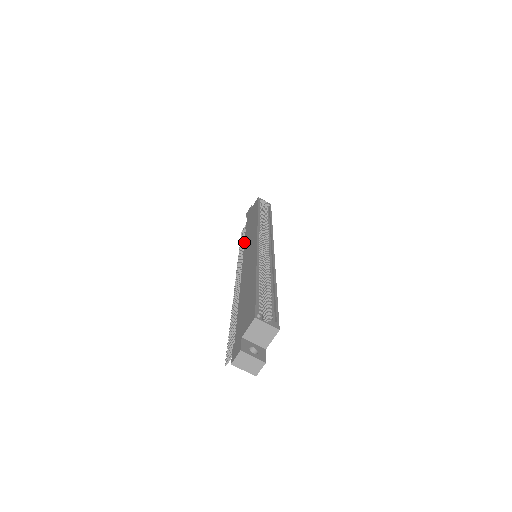
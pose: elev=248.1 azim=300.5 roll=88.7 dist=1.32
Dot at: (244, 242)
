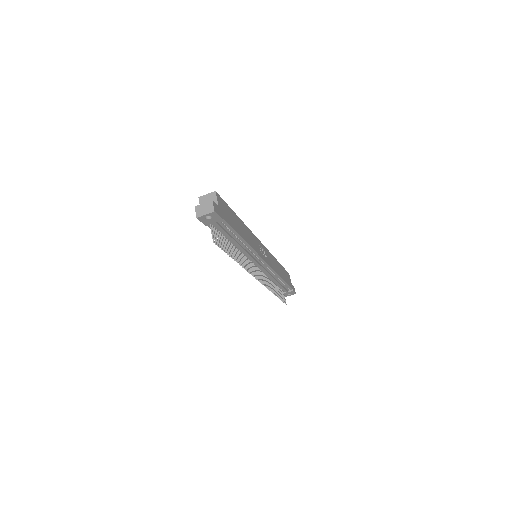
Dot at: occluded
